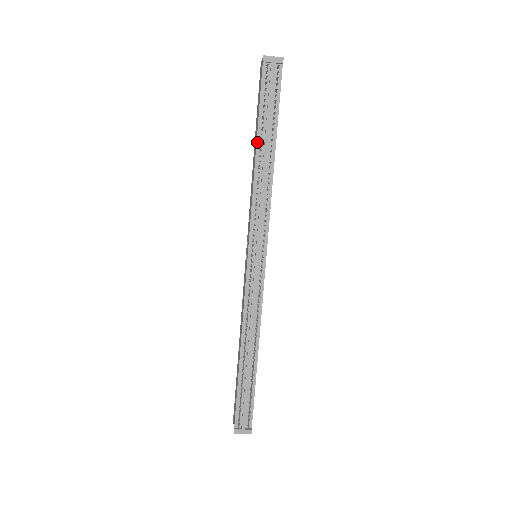
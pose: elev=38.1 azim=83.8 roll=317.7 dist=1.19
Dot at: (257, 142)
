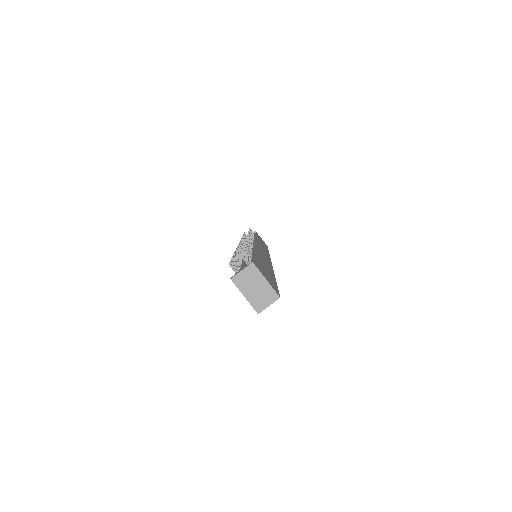
Dot at: occluded
